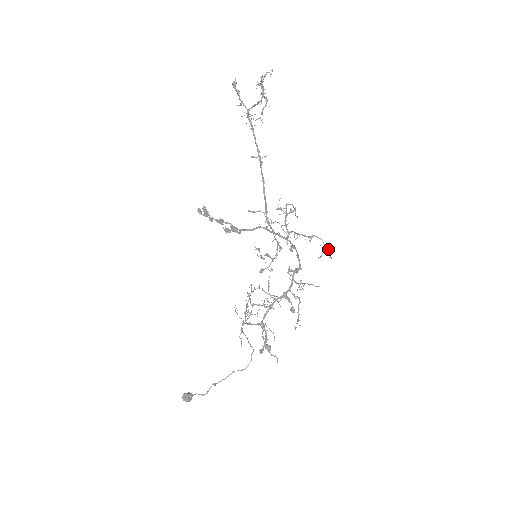
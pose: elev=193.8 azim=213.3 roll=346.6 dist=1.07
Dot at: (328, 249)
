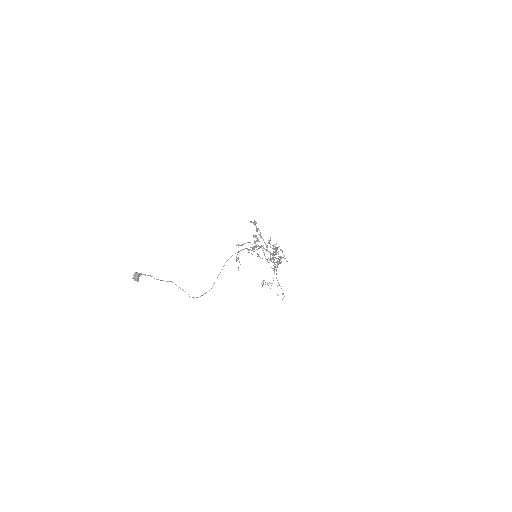
Dot at: occluded
